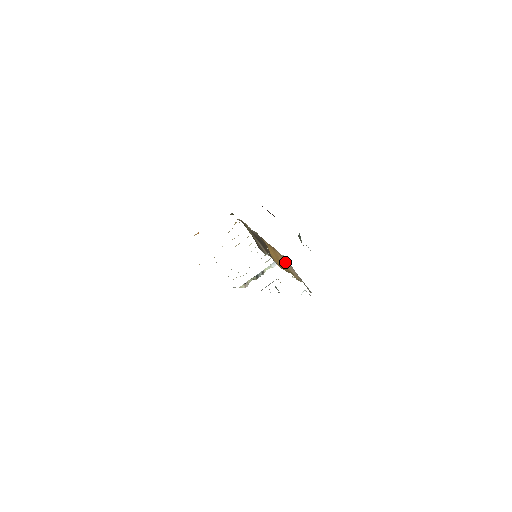
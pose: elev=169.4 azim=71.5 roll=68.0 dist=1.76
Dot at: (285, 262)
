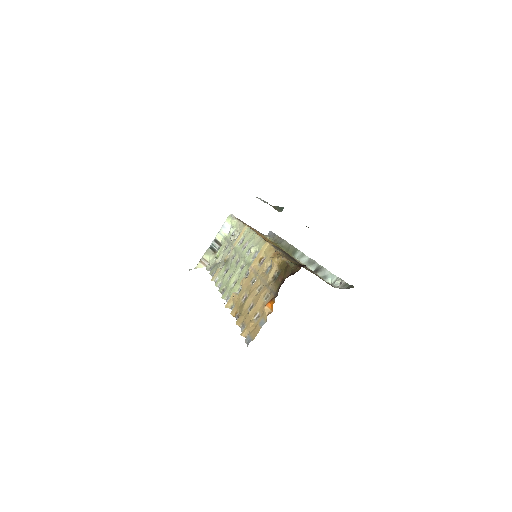
Dot at: occluded
